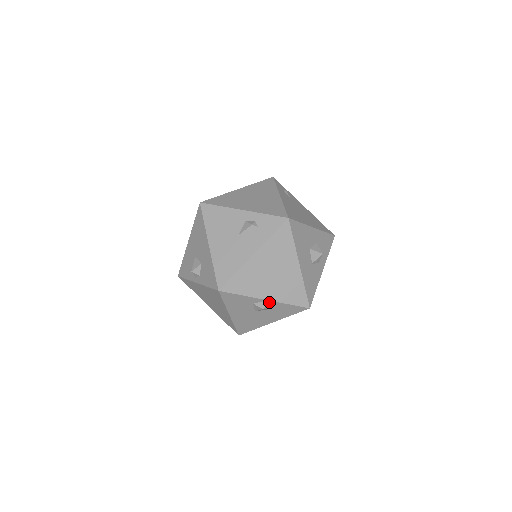
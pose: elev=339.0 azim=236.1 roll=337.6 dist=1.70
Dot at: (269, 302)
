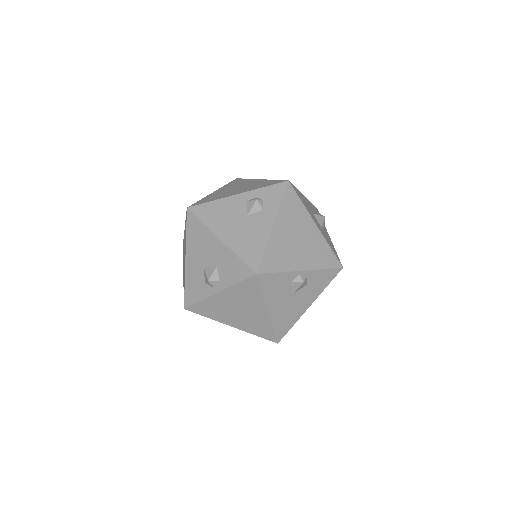
Dot at: (306, 273)
